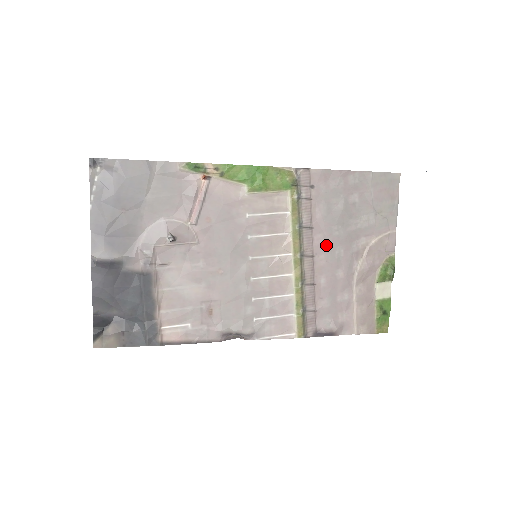
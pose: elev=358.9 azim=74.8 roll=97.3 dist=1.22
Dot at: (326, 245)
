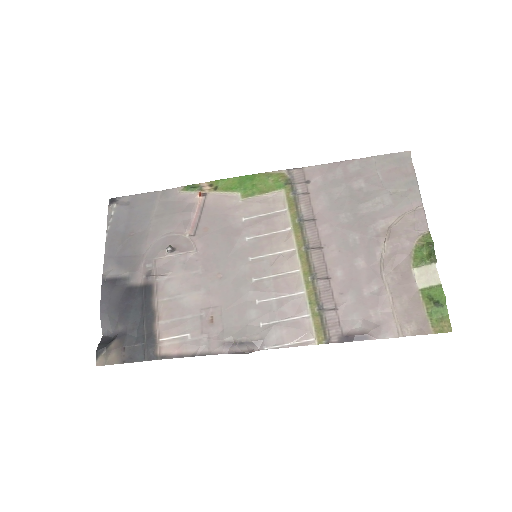
Dot at: (335, 234)
